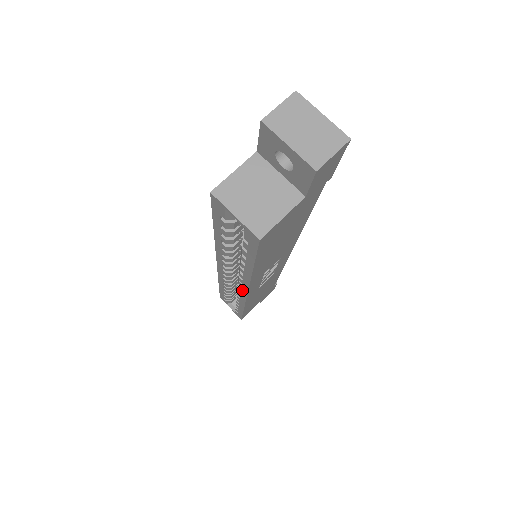
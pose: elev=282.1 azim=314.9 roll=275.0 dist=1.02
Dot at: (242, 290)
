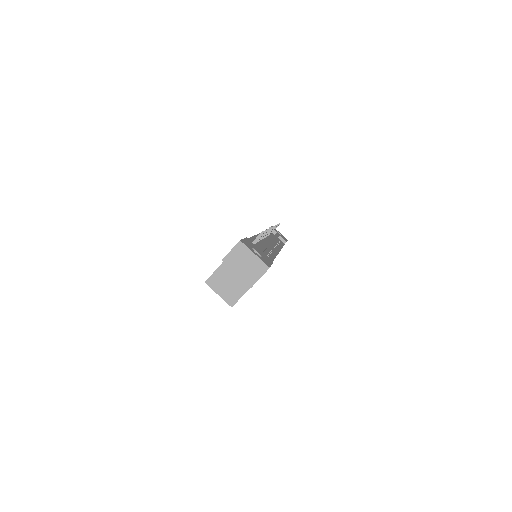
Dot at: occluded
